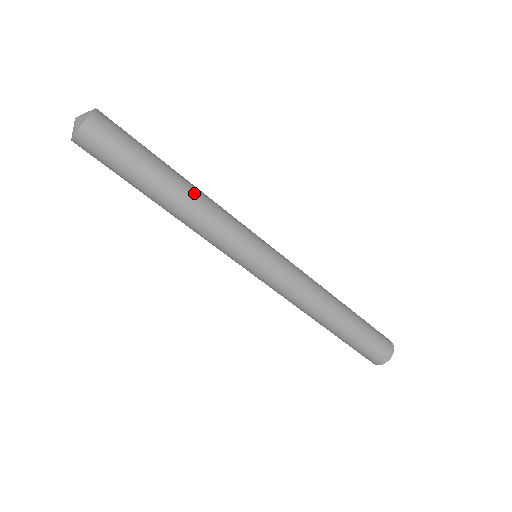
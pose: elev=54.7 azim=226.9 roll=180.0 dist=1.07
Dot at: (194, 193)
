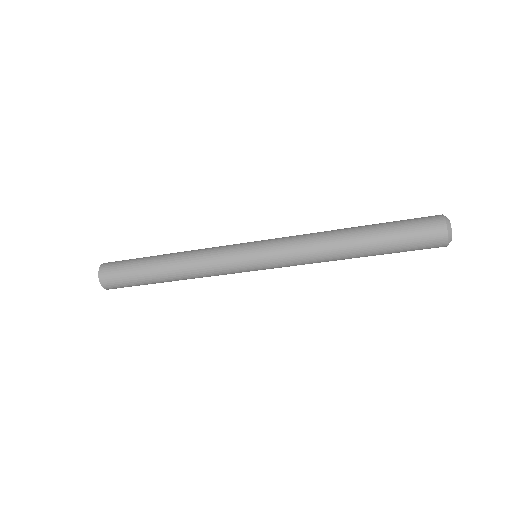
Dot at: (179, 272)
